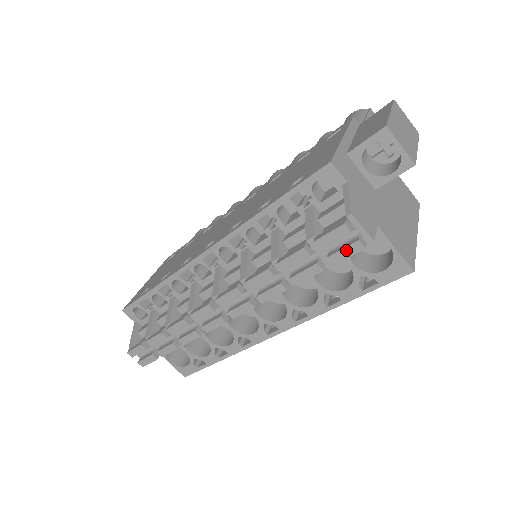
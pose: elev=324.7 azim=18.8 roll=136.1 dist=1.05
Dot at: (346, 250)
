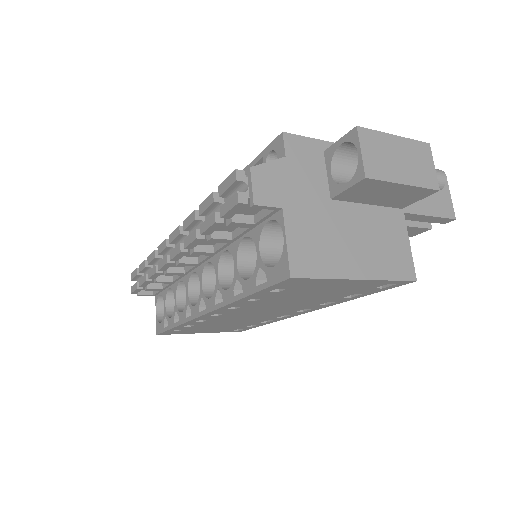
Dot at: (230, 201)
